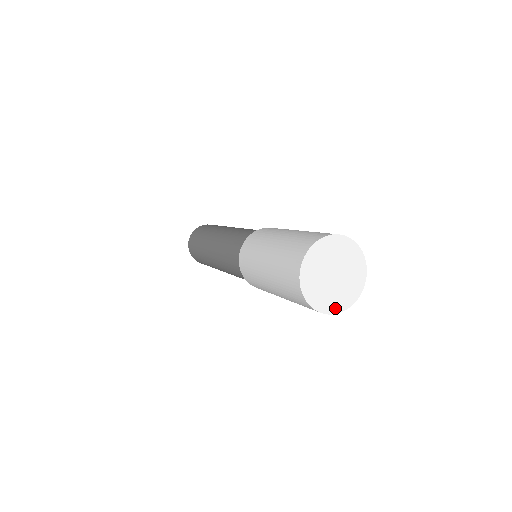
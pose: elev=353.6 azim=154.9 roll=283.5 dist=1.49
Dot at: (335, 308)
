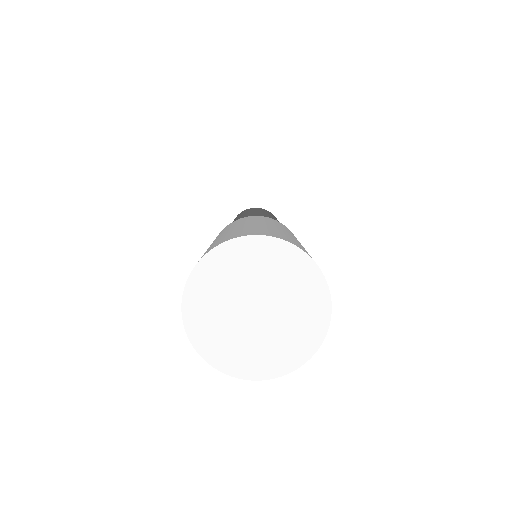
Dot at: (215, 355)
